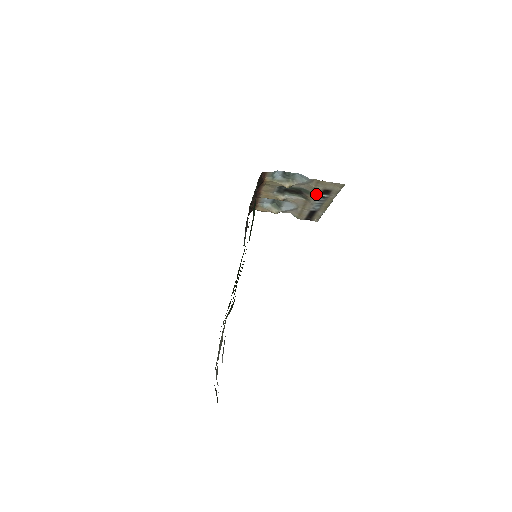
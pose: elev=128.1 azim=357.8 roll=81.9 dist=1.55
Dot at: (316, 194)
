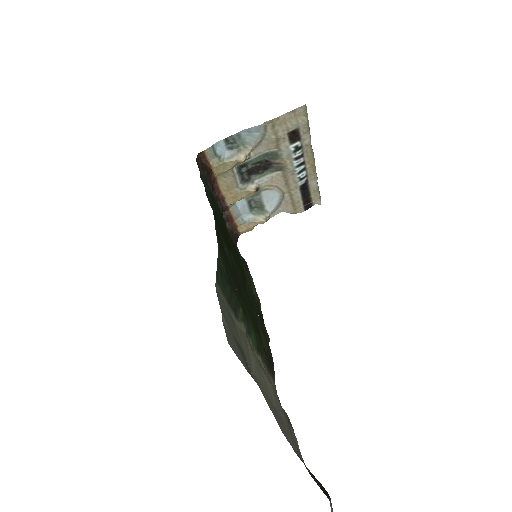
Dot at: (285, 150)
